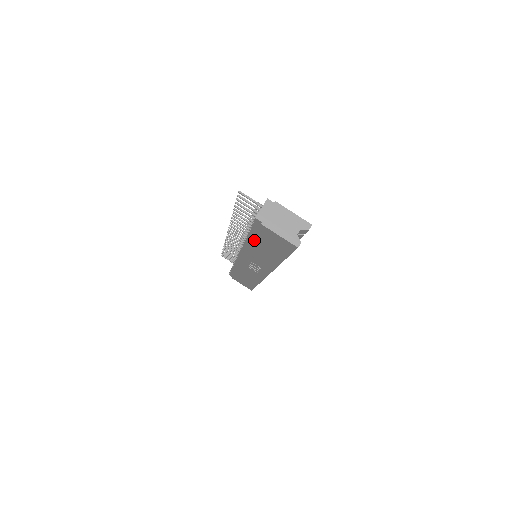
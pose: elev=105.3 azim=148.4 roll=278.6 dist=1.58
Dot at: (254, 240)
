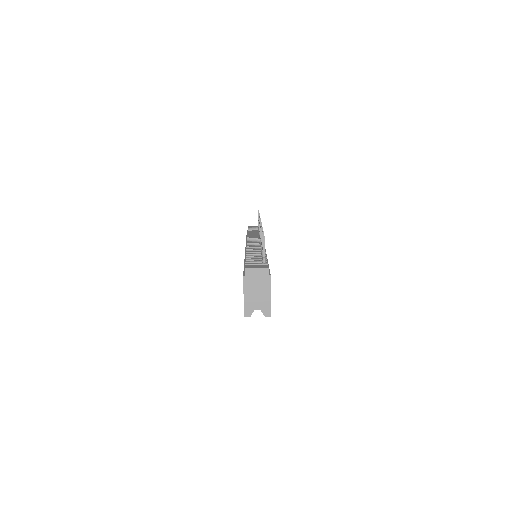
Dot at: occluded
